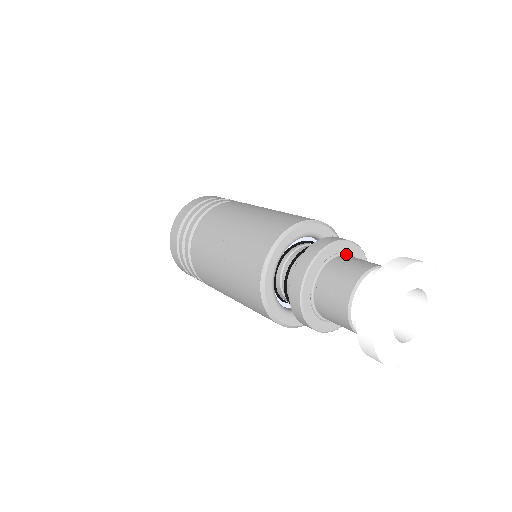
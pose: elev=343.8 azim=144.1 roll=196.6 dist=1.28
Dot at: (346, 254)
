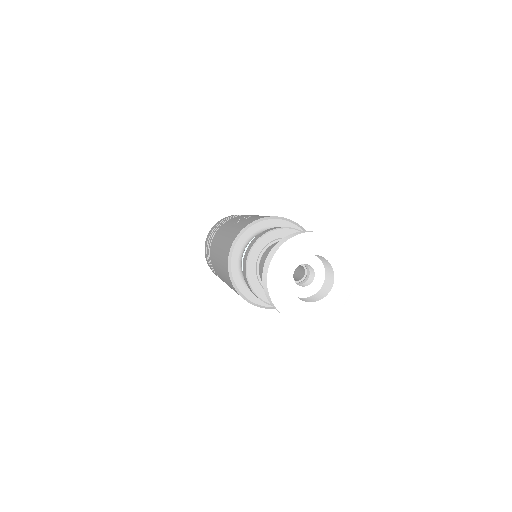
Dot at: occluded
